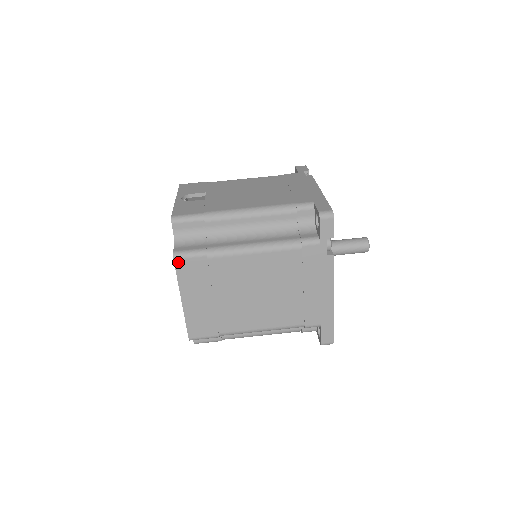
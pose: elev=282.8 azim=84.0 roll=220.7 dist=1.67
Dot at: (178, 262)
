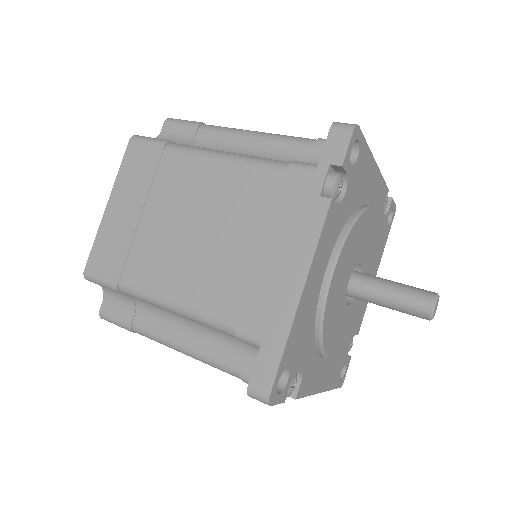
Dot at: (132, 145)
